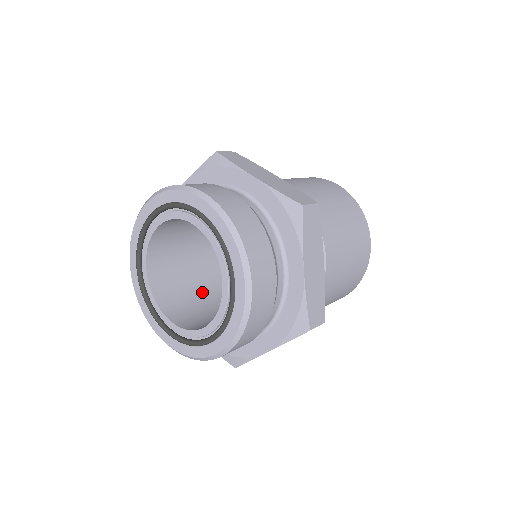
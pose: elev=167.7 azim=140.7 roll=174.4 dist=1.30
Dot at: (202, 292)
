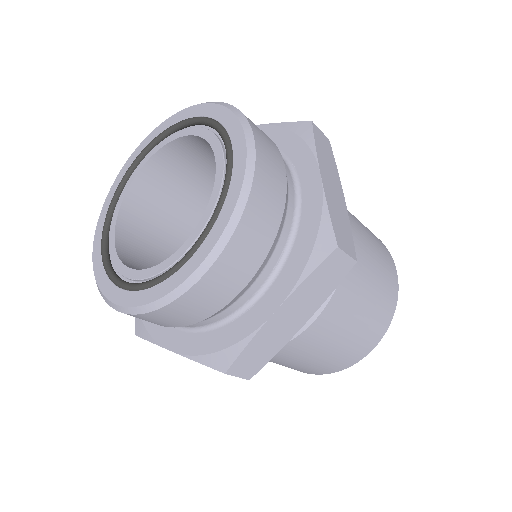
Dot at: (176, 239)
